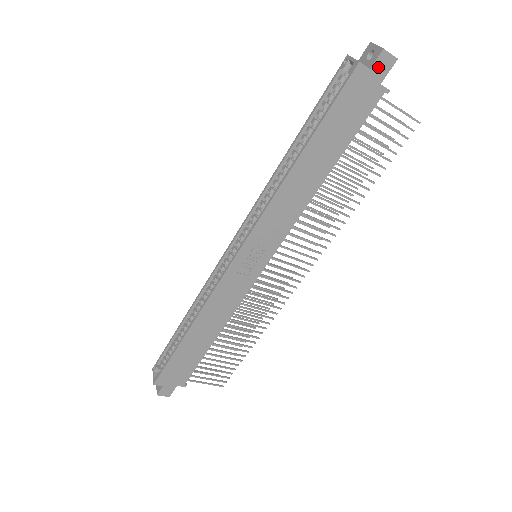
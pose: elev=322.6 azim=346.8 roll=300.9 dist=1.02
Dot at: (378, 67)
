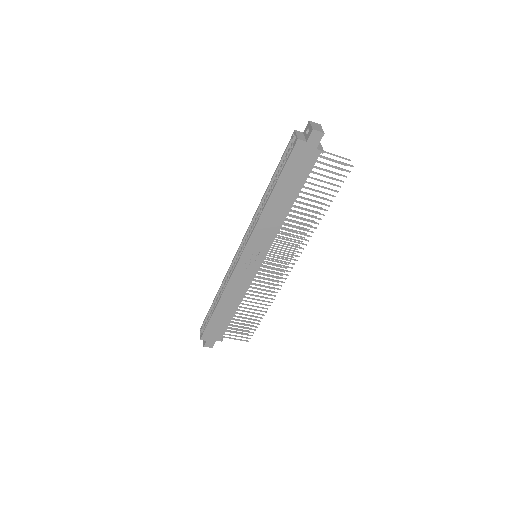
Dot at: (312, 140)
